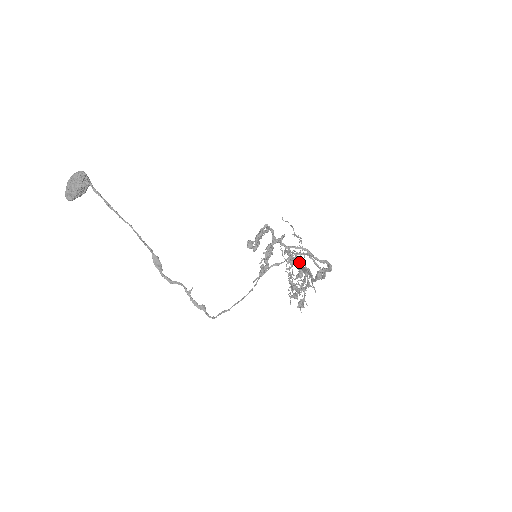
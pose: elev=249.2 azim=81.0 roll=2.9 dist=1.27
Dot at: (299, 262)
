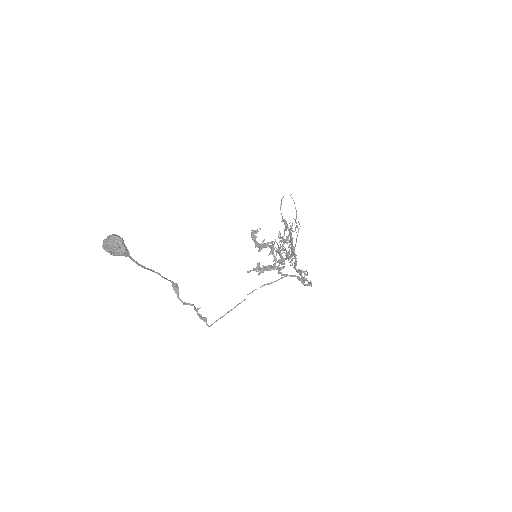
Dot at: (291, 236)
